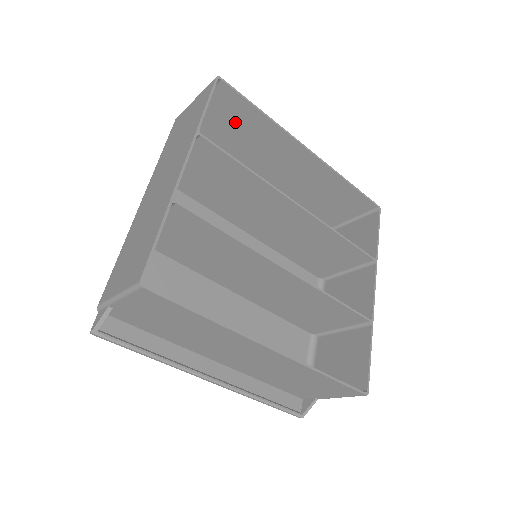
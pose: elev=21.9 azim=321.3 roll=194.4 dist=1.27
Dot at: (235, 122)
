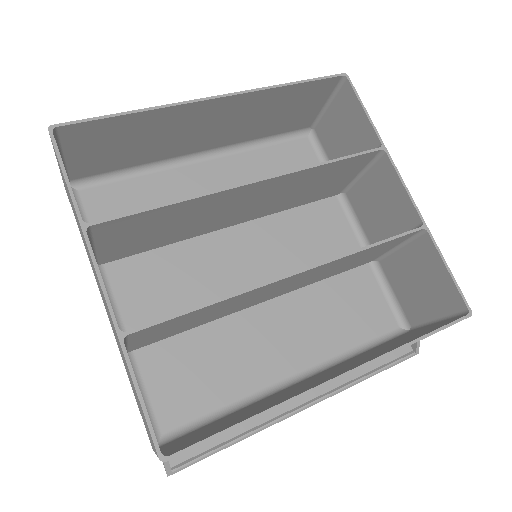
Dot at: (117, 141)
